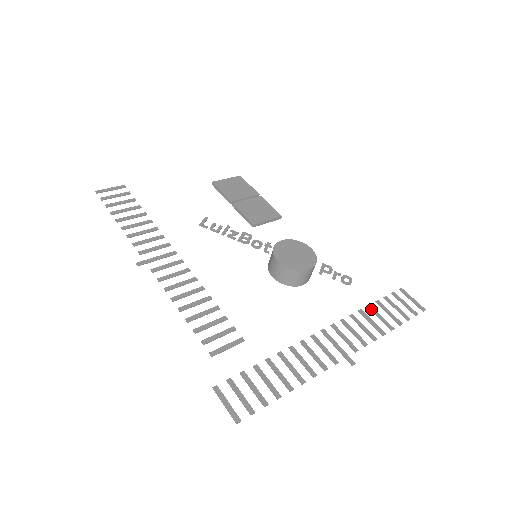
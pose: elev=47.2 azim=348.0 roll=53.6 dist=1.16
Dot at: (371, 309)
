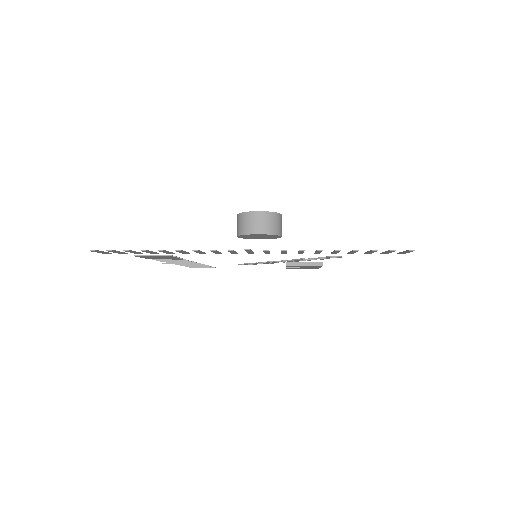
Dot at: occluded
